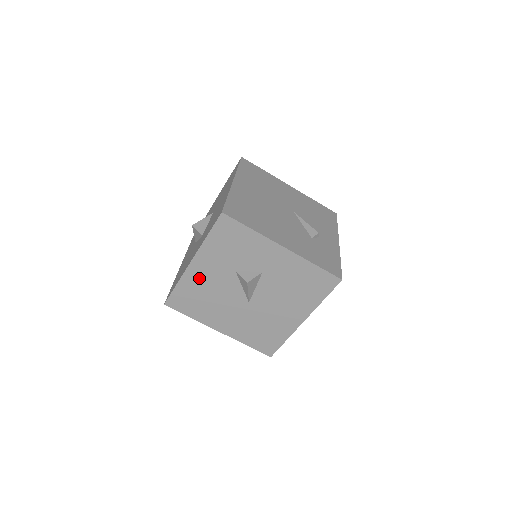
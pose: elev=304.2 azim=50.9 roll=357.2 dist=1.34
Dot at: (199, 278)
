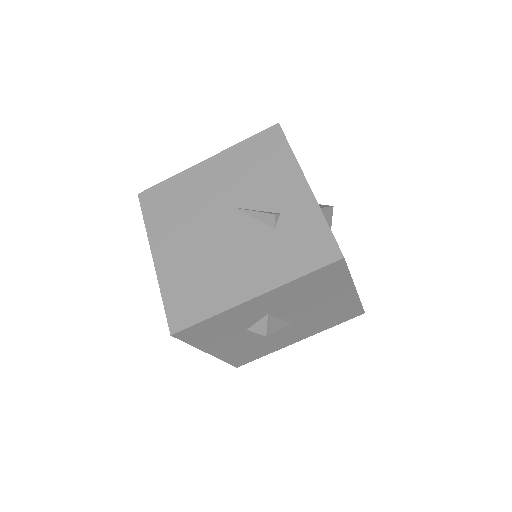
Dot at: (231, 350)
